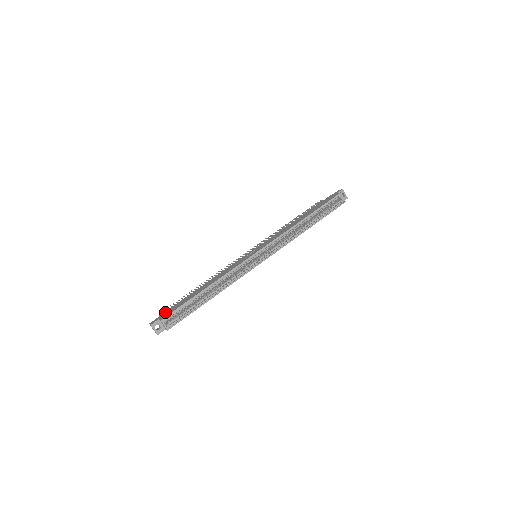
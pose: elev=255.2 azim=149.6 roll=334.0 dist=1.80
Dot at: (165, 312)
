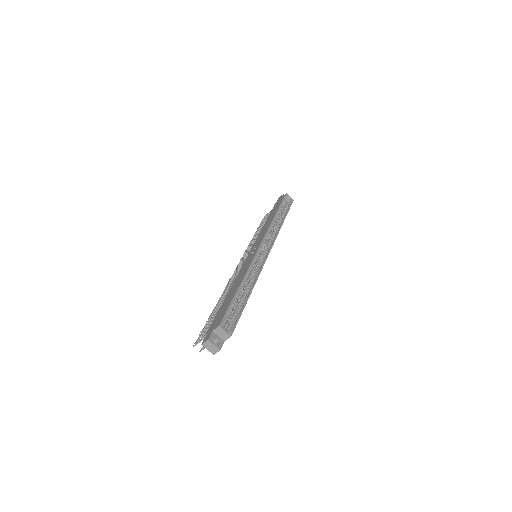
Dot at: (210, 327)
